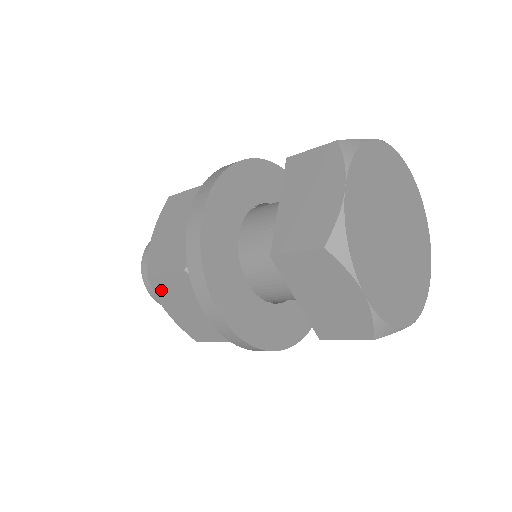
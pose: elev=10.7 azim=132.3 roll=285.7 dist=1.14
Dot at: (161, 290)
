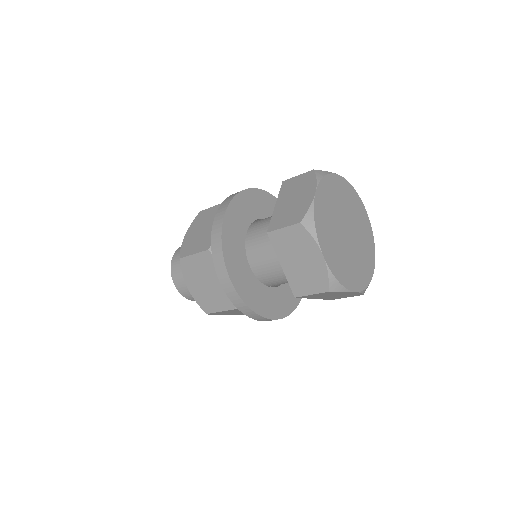
Dot at: occluded
